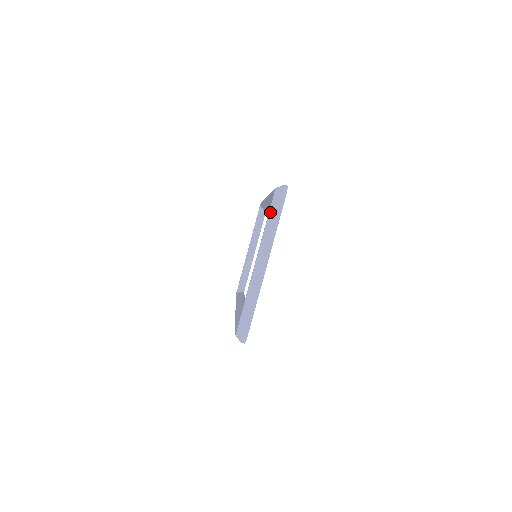
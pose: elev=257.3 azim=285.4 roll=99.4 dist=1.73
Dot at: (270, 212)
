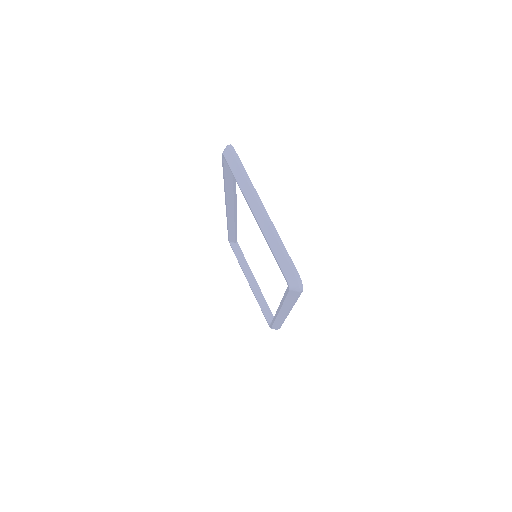
Dot at: (232, 170)
